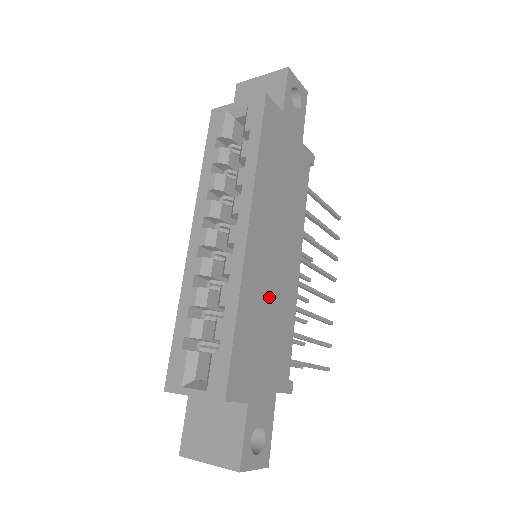
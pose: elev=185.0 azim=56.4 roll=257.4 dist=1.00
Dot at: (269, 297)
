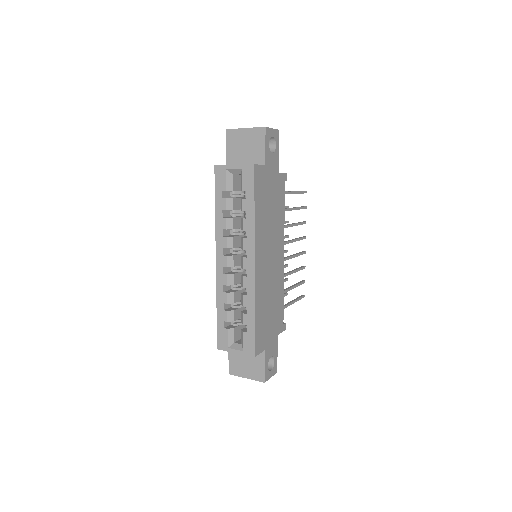
Dot at: (269, 289)
